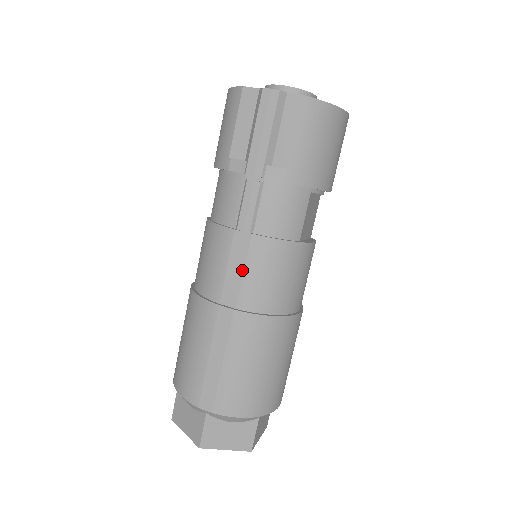
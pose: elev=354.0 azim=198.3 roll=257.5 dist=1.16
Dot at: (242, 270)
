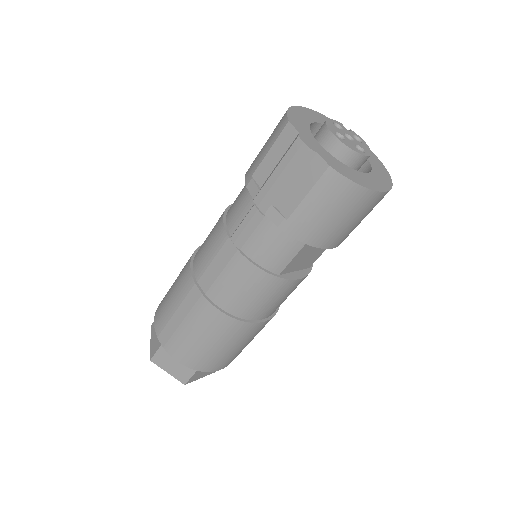
Dot at: (220, 271)
